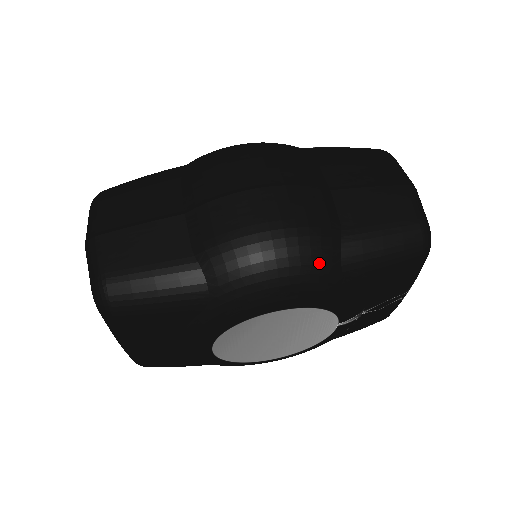
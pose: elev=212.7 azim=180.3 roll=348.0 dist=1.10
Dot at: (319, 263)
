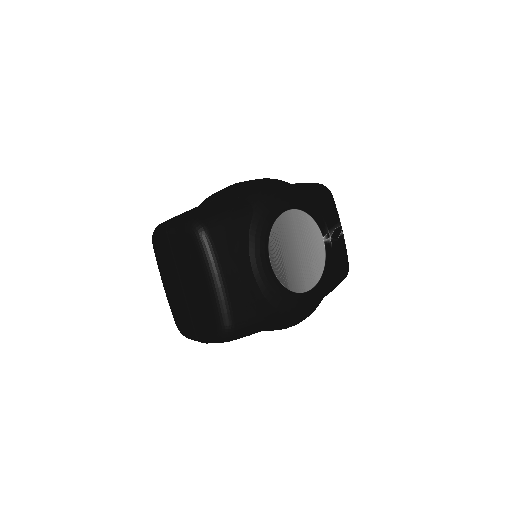
Dot at: (289, 185)
